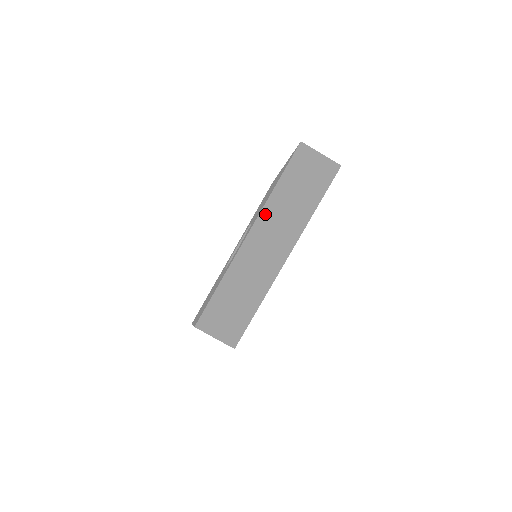
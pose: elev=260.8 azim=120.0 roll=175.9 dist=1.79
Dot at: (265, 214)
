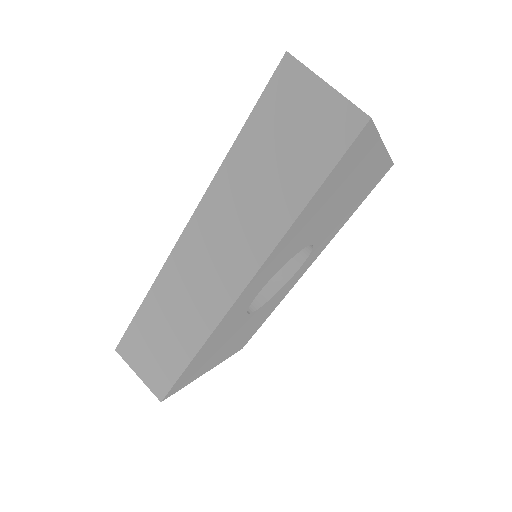
Dot at: (210, 201)
